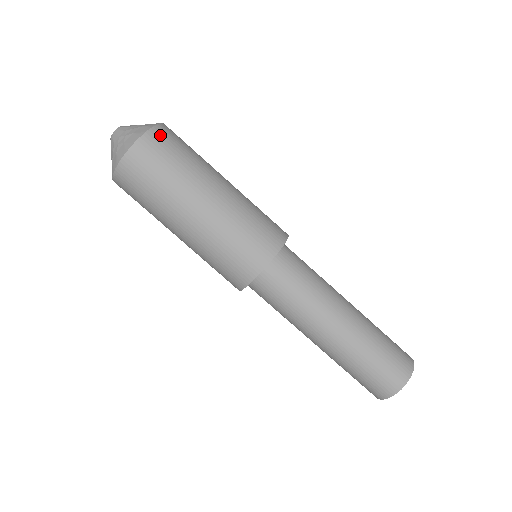
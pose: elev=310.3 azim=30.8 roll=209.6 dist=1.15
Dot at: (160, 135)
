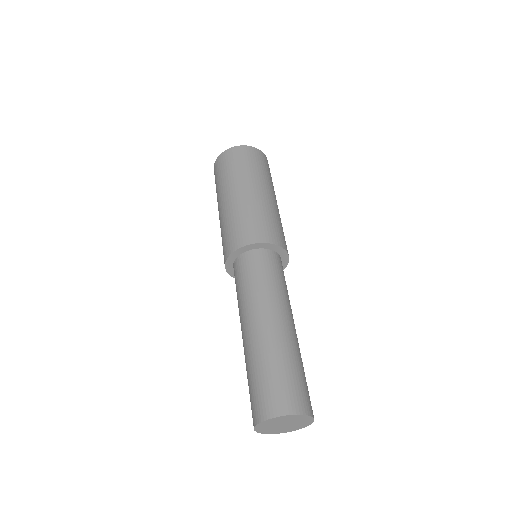
Dot at: (245, 150)
